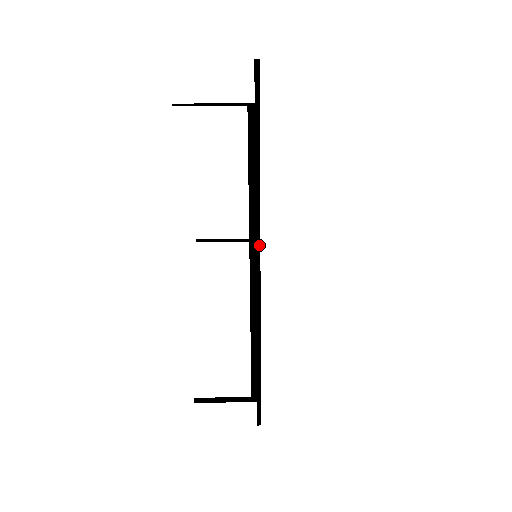
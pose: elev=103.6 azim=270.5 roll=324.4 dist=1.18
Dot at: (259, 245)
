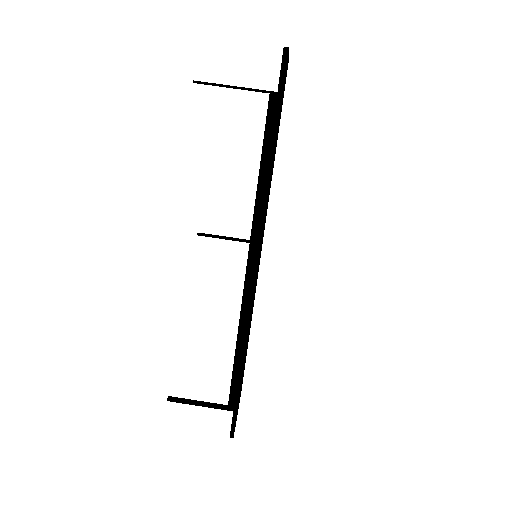
Dot at: (260, 241)
